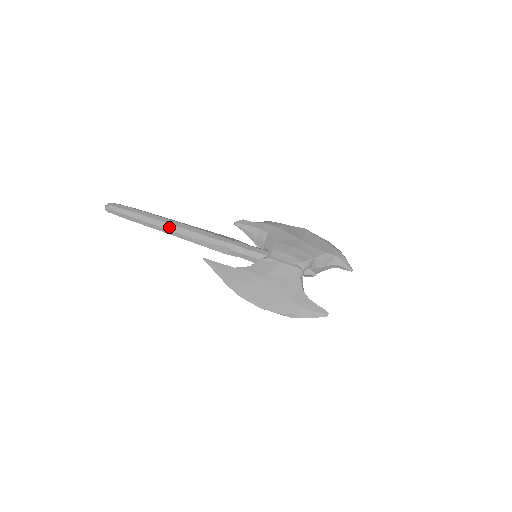
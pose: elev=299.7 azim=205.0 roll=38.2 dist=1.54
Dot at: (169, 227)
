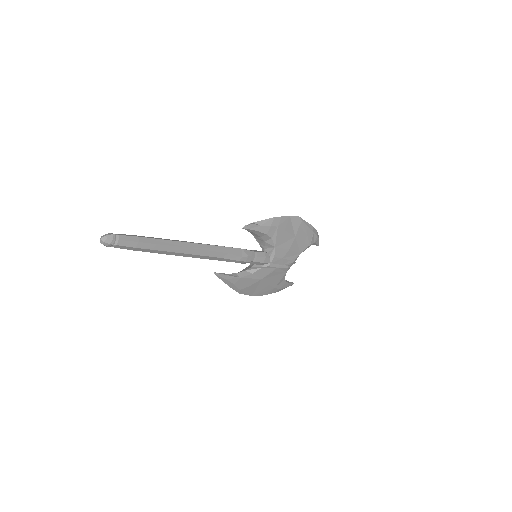
Dot at: (184, 255)
